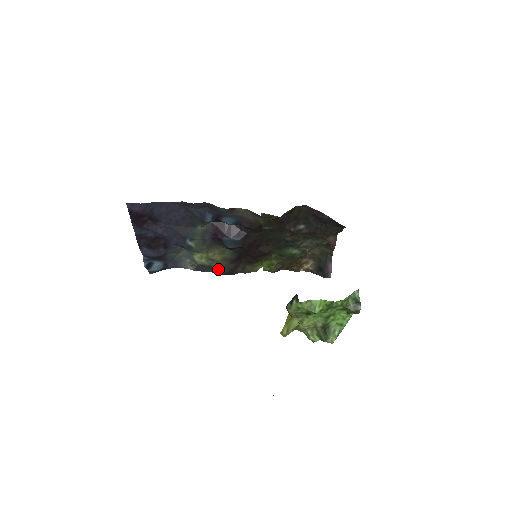
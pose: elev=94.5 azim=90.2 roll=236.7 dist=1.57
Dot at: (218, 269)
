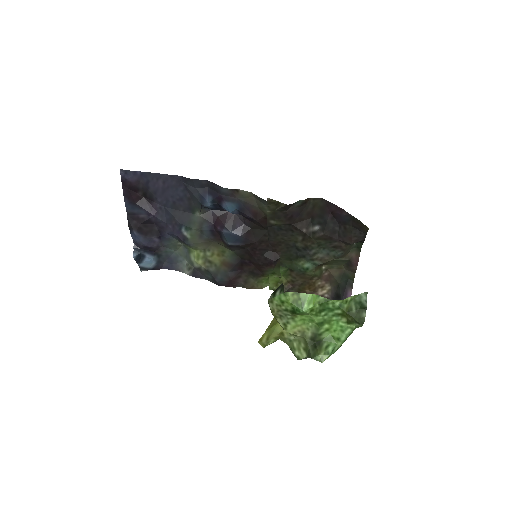
Dot at: (216, 276)
